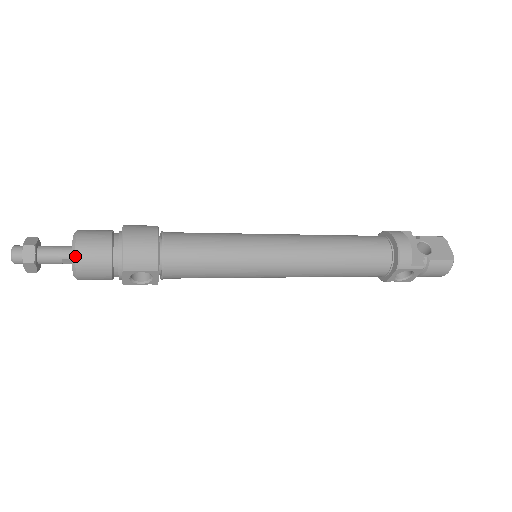
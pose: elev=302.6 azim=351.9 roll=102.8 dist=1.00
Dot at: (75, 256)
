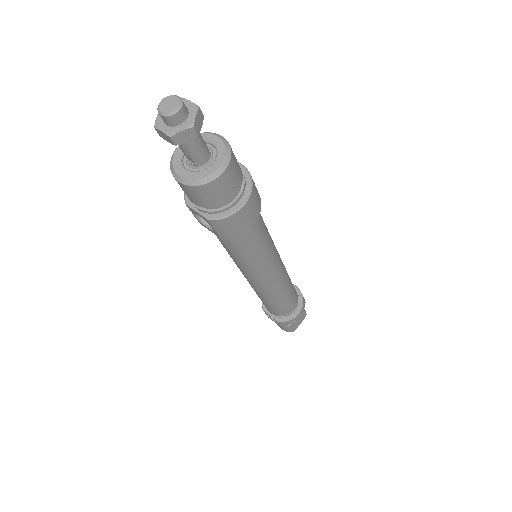
Dot at: (206, 184)
